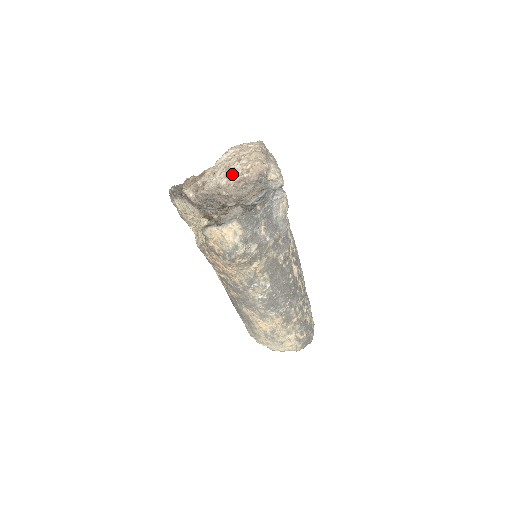
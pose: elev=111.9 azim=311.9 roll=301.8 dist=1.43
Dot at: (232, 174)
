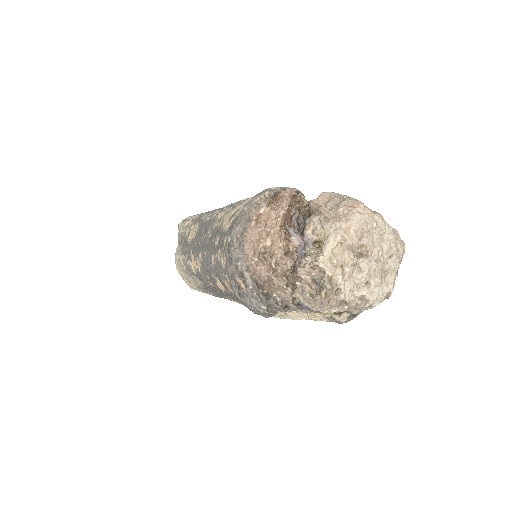
Dot at: (395, 276)
